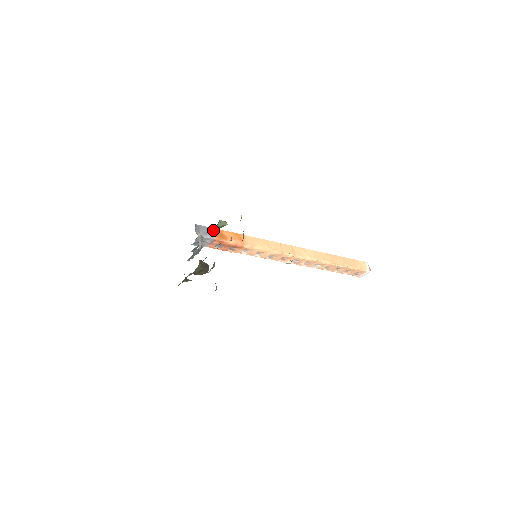
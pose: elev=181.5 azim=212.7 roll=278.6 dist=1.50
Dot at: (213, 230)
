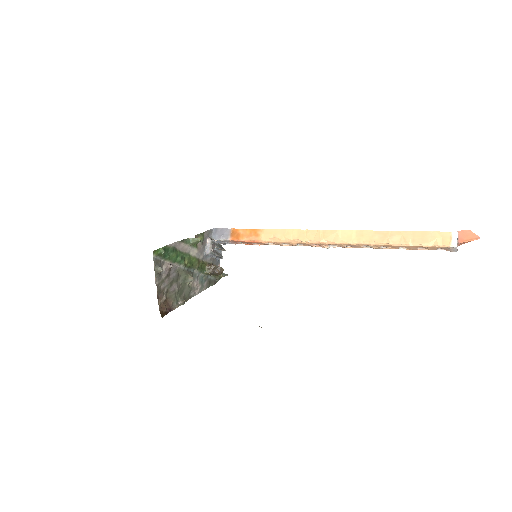
Dot at: (230, 231)
